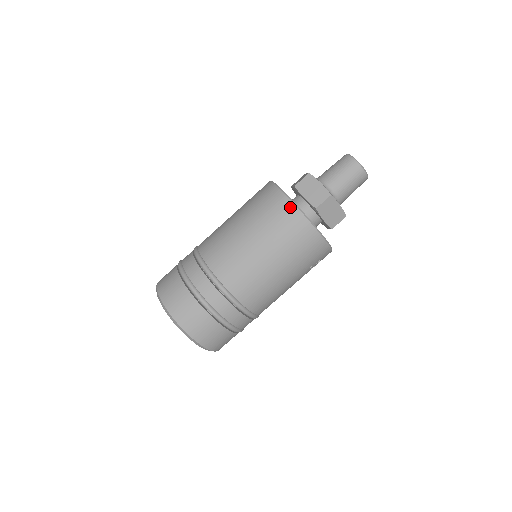
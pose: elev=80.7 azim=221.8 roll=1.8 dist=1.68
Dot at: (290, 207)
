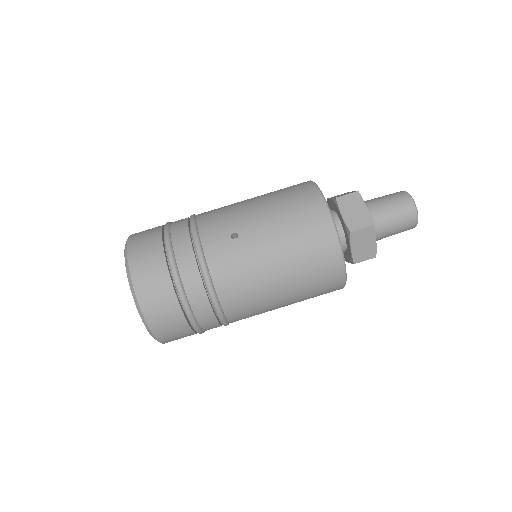
Dot at: (340, 275)
